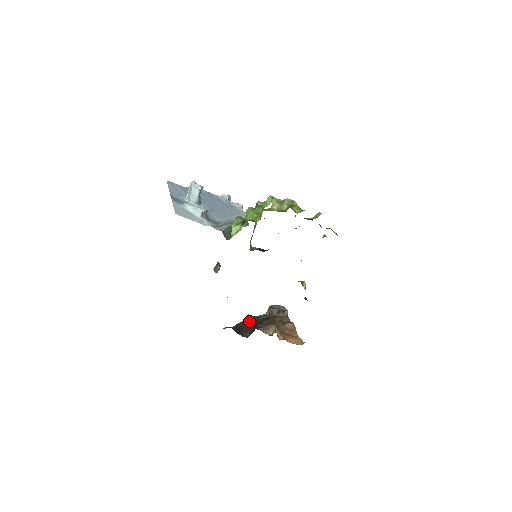
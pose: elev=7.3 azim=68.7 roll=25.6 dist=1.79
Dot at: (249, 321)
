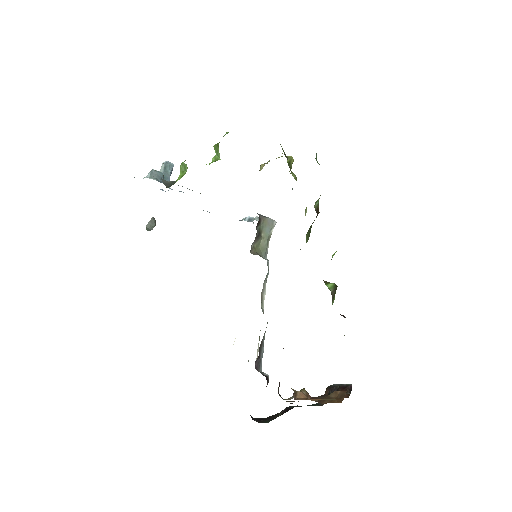
Dot at: (286, 410)
